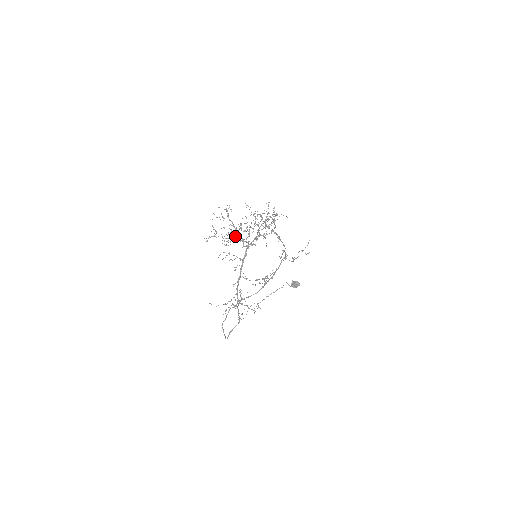
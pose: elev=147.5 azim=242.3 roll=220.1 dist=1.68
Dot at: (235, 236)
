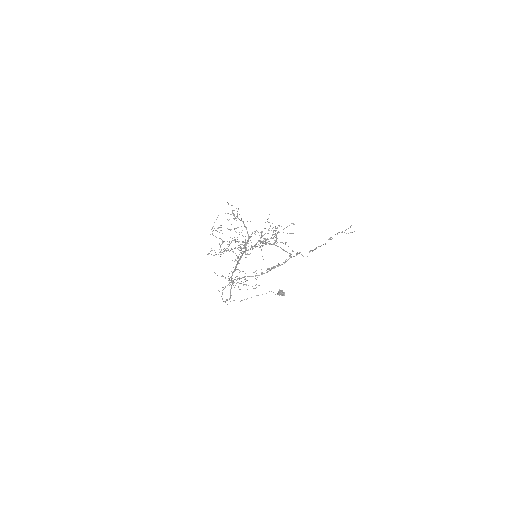
Dot at: occluded
